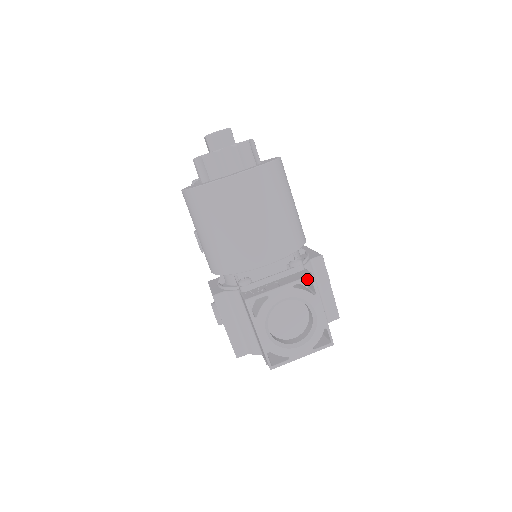
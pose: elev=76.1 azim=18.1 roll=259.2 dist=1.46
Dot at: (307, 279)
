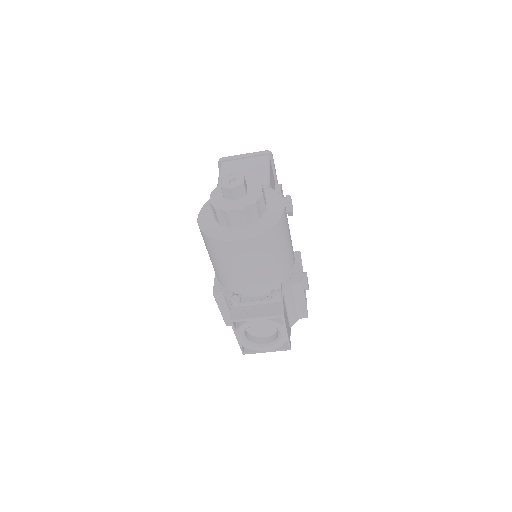
Dot at: occluded
